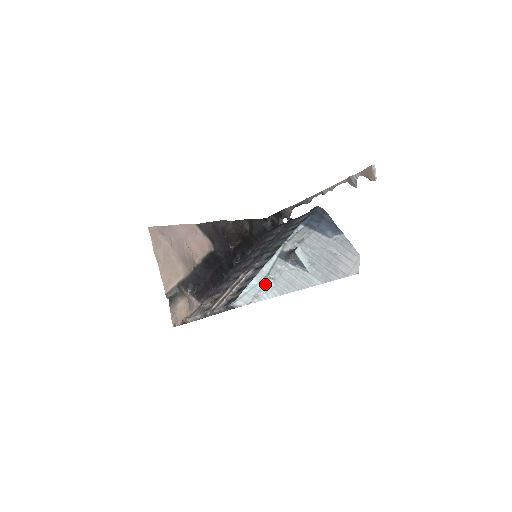
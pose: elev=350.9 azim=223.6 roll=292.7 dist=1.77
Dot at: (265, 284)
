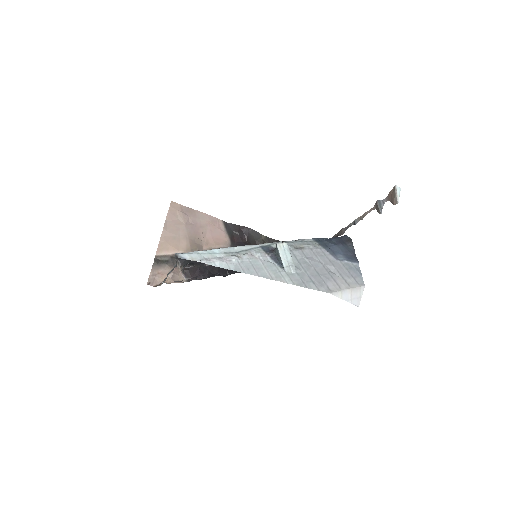
Dot at: (226, 257)
